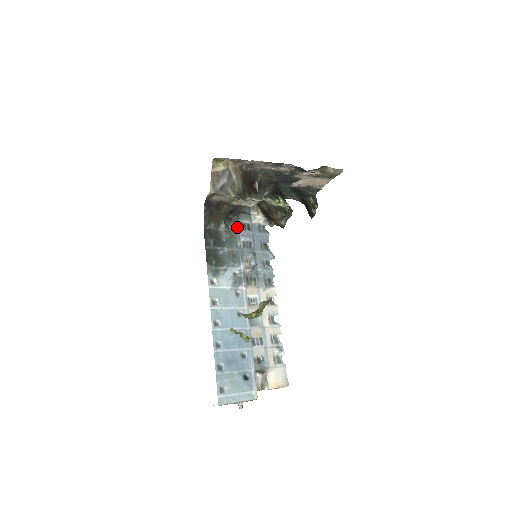
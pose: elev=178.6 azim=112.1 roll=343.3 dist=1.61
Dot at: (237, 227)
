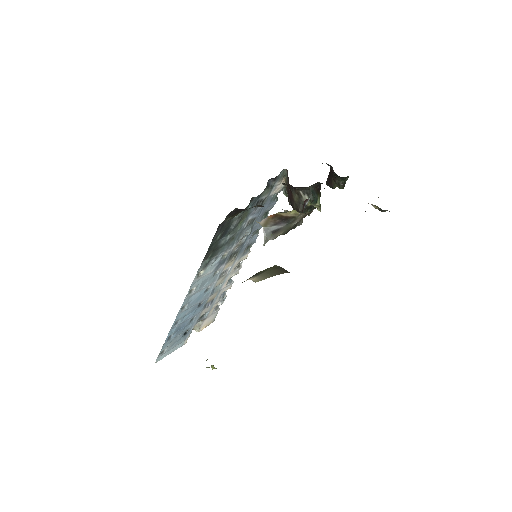
Dot at: occluded
